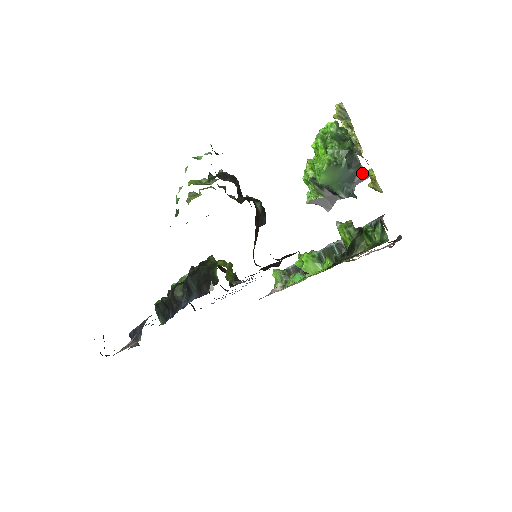
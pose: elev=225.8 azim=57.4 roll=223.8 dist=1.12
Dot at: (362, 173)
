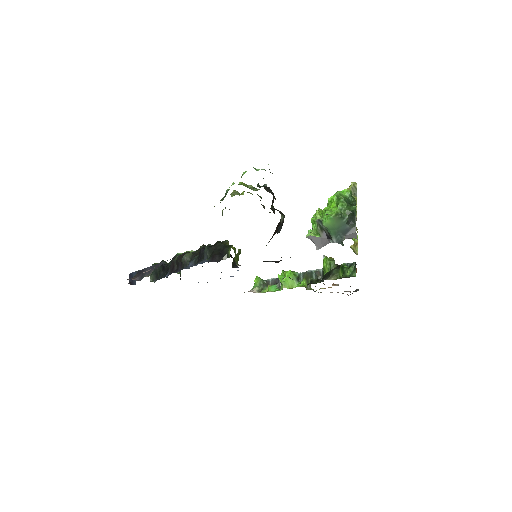
Dot at: (354, 231)
